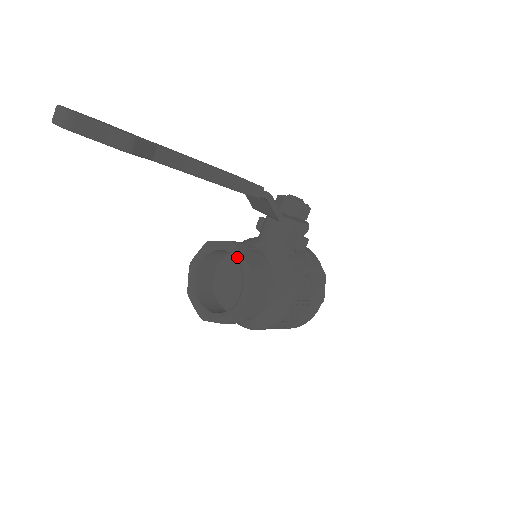
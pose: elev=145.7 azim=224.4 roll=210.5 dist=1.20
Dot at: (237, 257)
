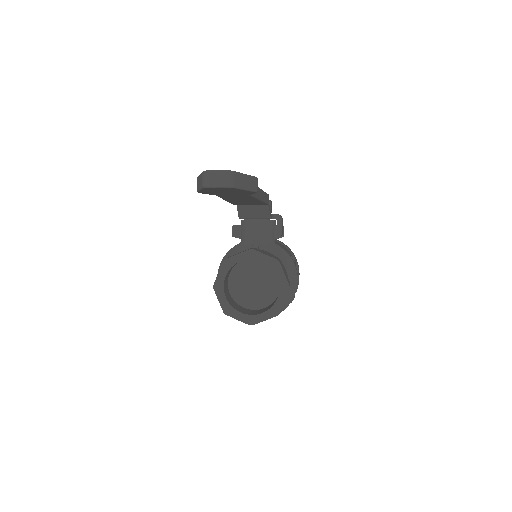
Dot at: (263, 259)
